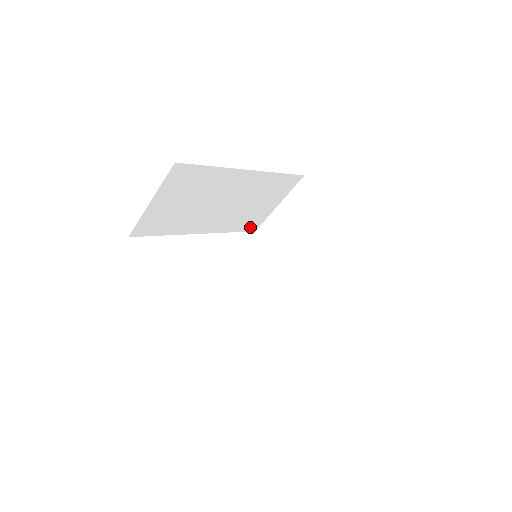
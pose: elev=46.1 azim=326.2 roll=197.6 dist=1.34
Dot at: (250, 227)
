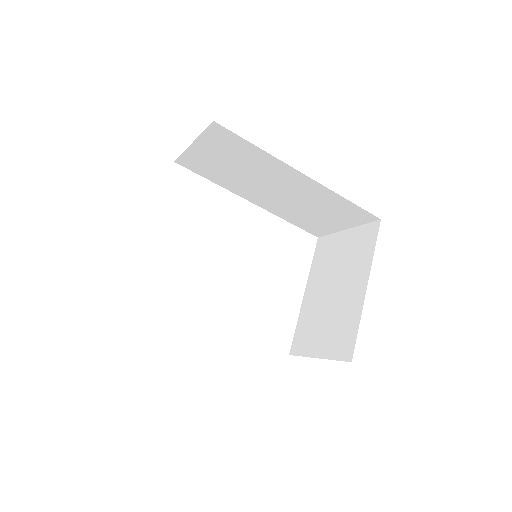
Dot at: (311, 230)
